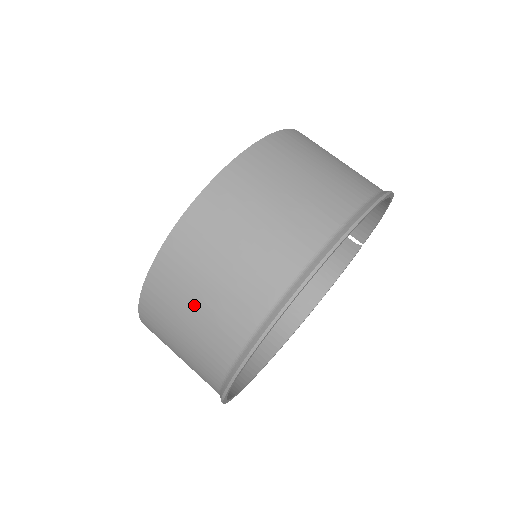
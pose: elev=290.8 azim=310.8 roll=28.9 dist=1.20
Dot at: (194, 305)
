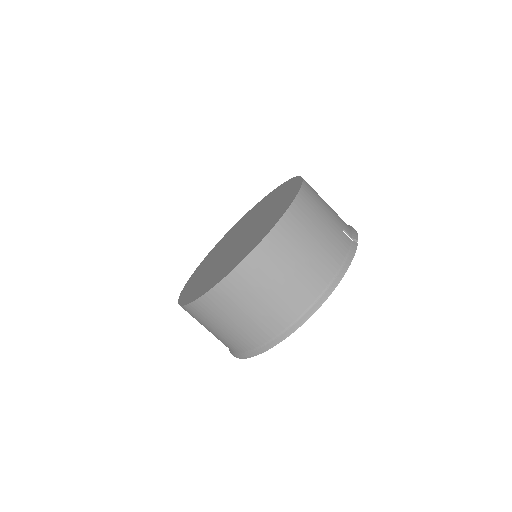
Dot at: occluded
